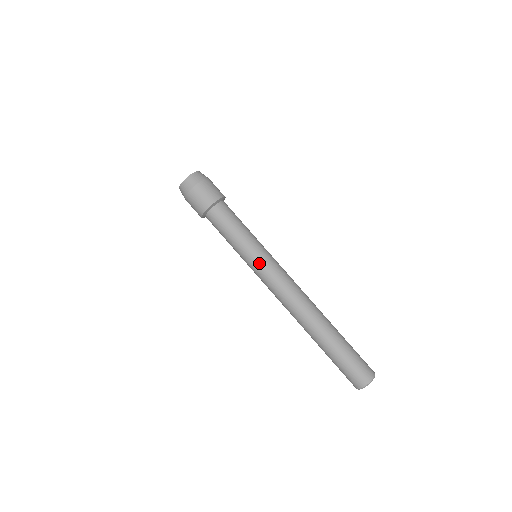
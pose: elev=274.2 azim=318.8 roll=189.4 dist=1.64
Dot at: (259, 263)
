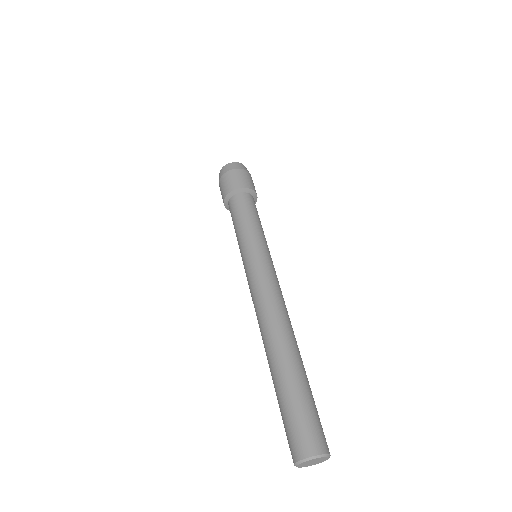
Dot at: (256, 255)
